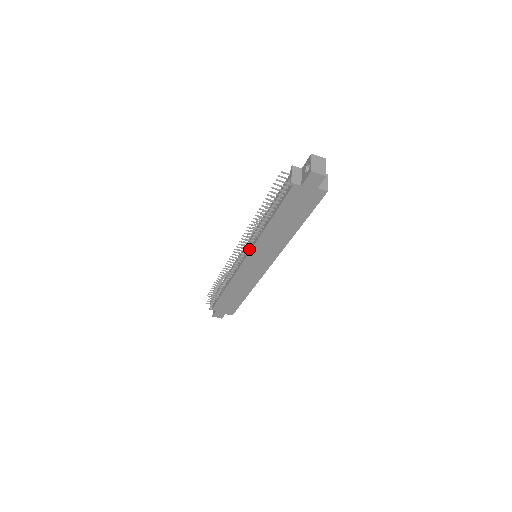
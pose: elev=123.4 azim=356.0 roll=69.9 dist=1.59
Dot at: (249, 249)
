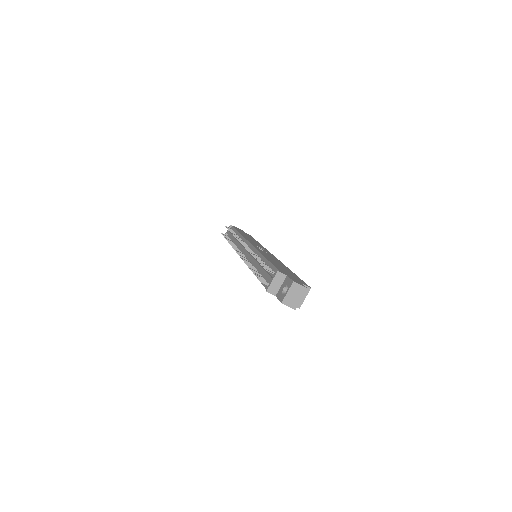
Dot at: occluded
